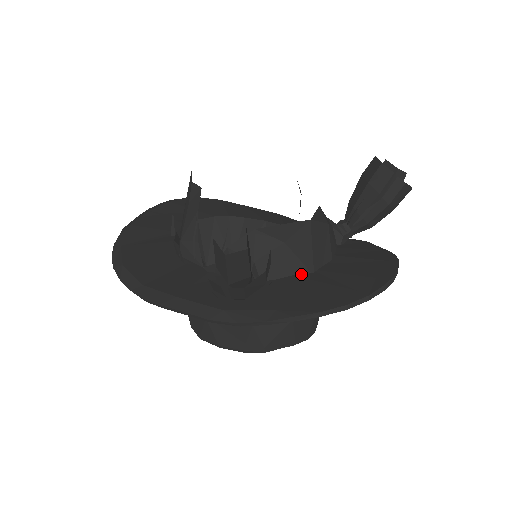
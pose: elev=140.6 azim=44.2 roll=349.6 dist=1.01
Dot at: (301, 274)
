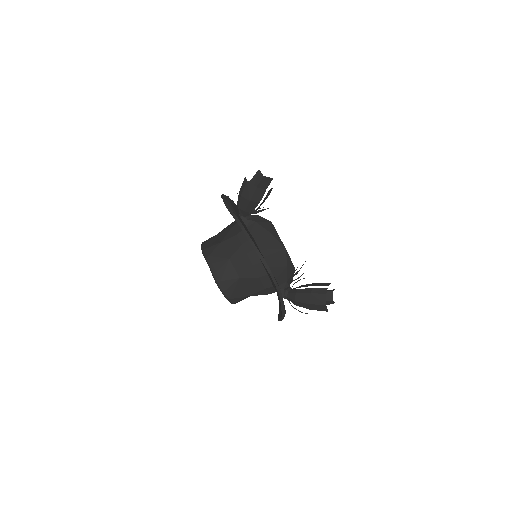
Dot at: (257, 243)
